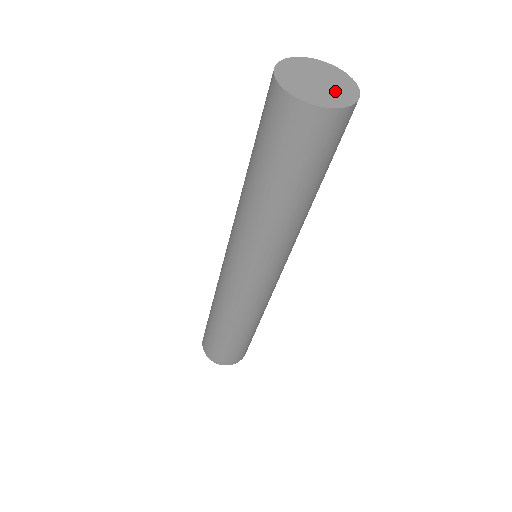
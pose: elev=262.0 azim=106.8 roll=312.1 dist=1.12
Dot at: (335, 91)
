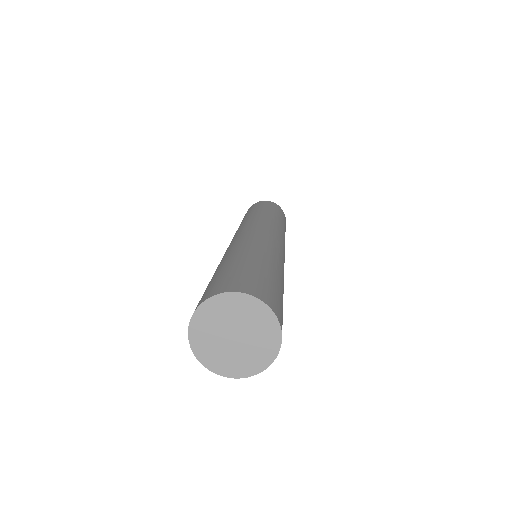
Dot at: (250, 351)
